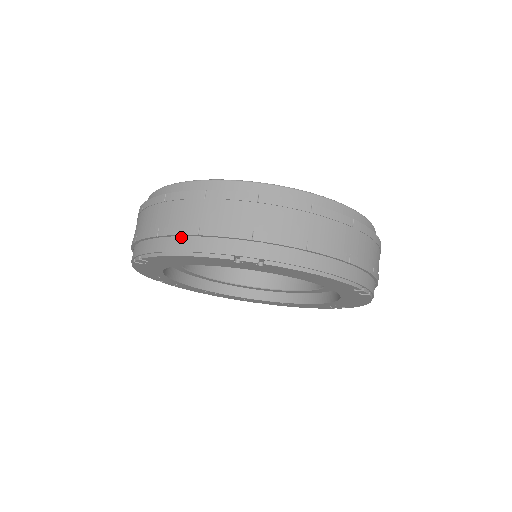
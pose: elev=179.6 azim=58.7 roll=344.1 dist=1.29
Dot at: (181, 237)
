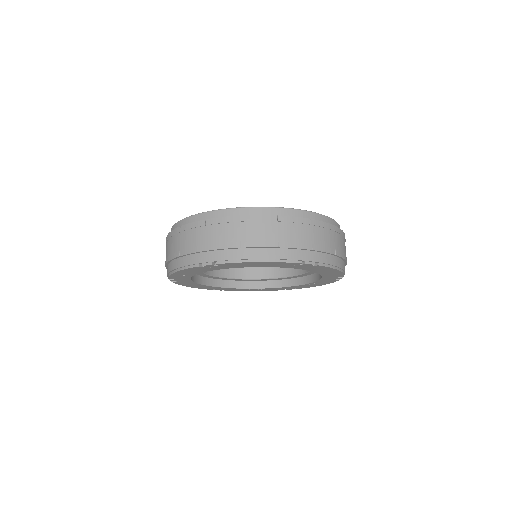
Dot at: (263, 248)
